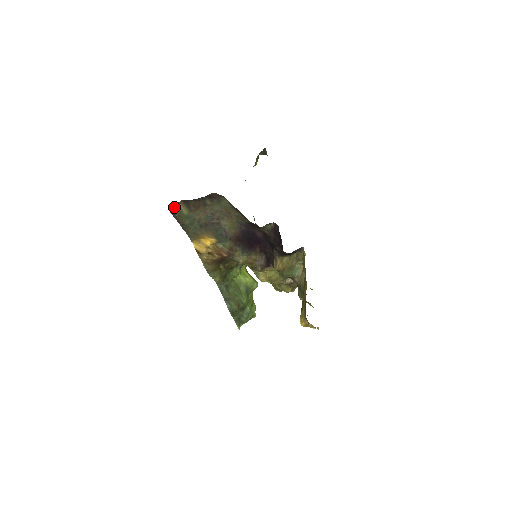
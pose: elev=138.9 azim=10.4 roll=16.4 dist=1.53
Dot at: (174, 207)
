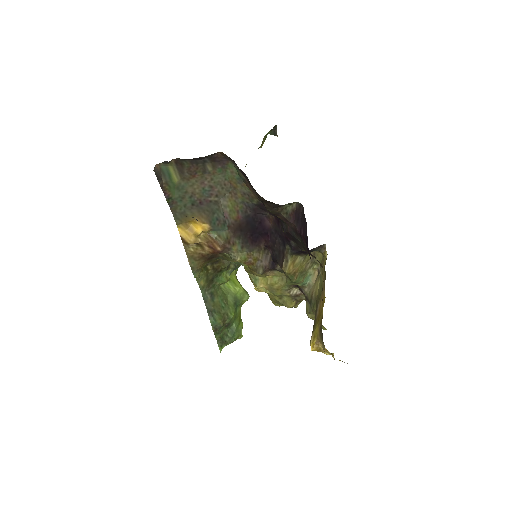
Dot at: (161, 169)
